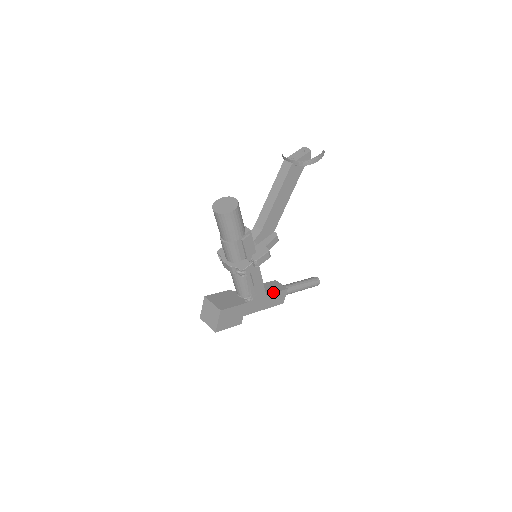
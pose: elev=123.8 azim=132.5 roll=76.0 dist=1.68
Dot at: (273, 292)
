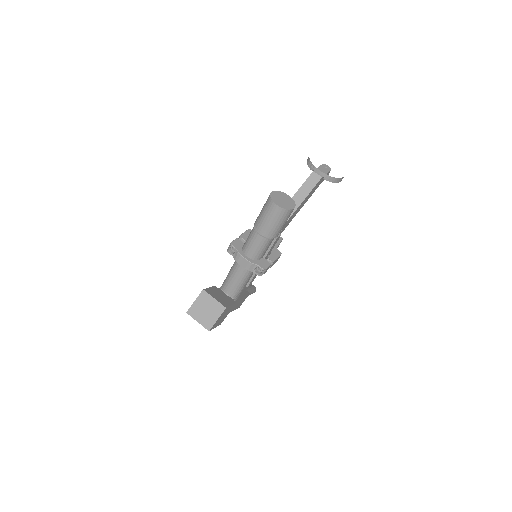
Dot at: (244, 295)
